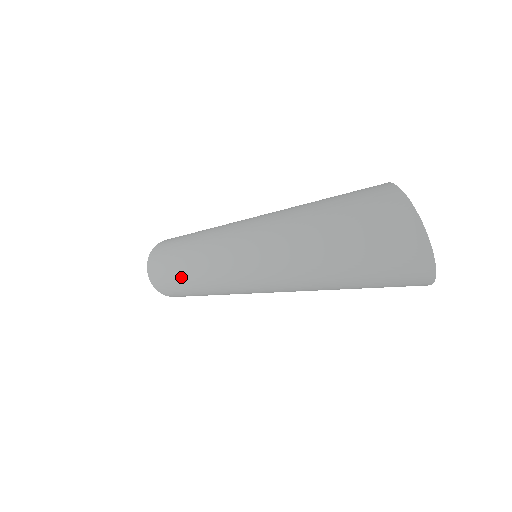
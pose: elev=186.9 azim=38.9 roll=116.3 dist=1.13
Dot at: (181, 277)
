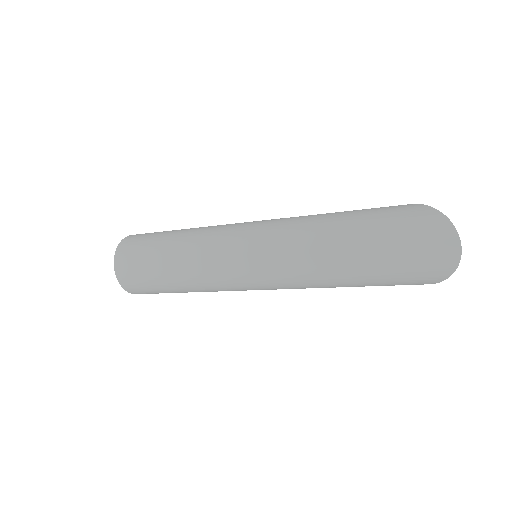
Dot at: (168, 268)
